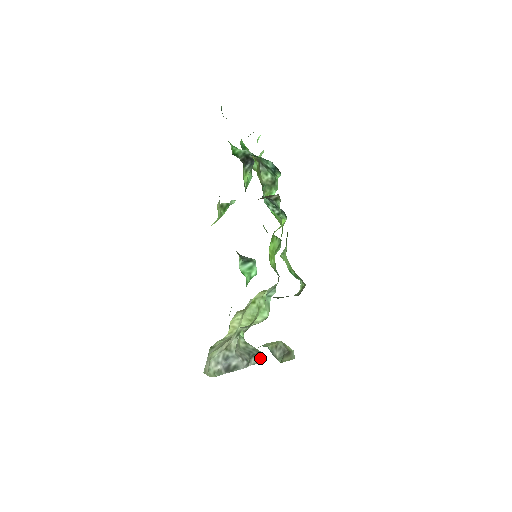
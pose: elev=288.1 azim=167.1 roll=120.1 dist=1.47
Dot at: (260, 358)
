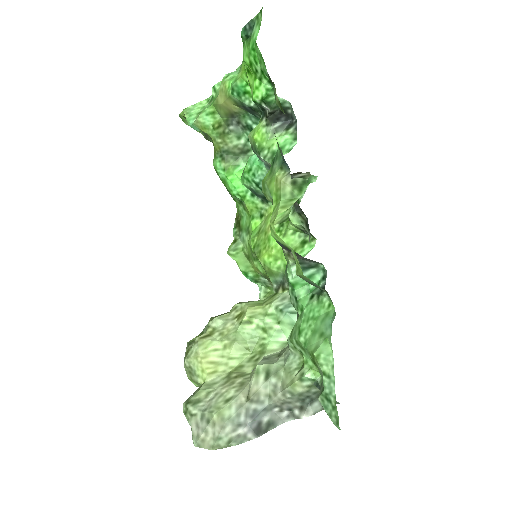
Dot at: occluded
